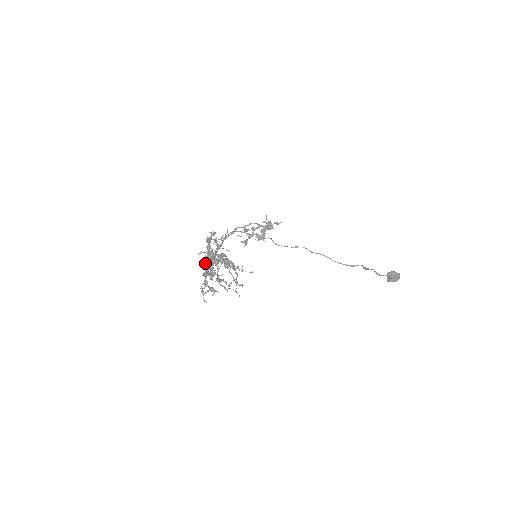
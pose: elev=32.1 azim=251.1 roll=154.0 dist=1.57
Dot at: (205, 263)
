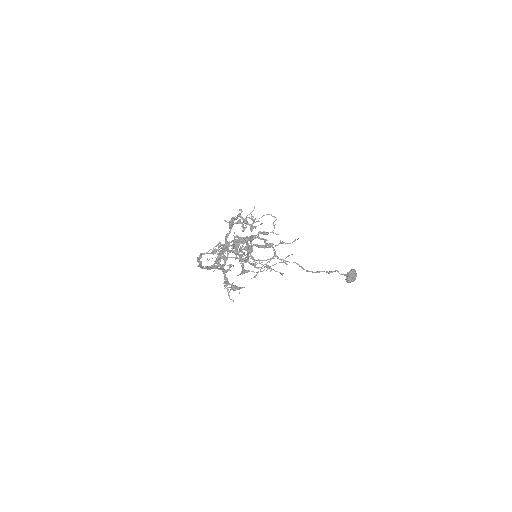
Dot at: (240, 243)
